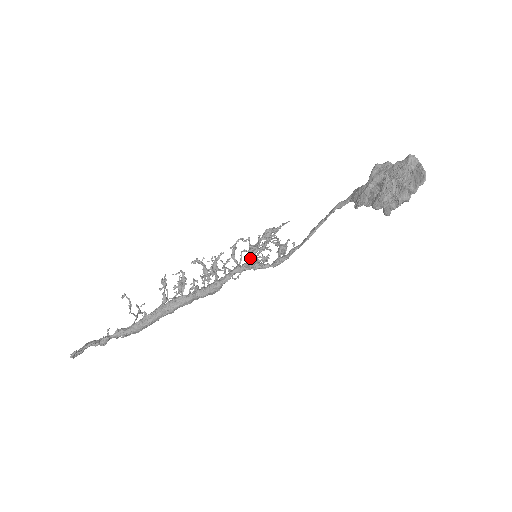
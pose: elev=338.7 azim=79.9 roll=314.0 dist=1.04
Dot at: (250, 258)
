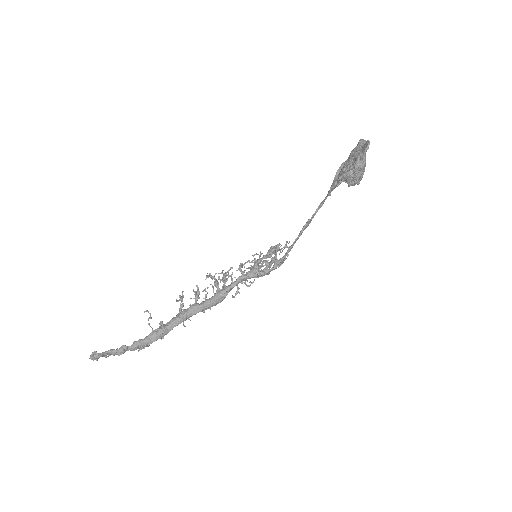
Dot at: (253, 266)
